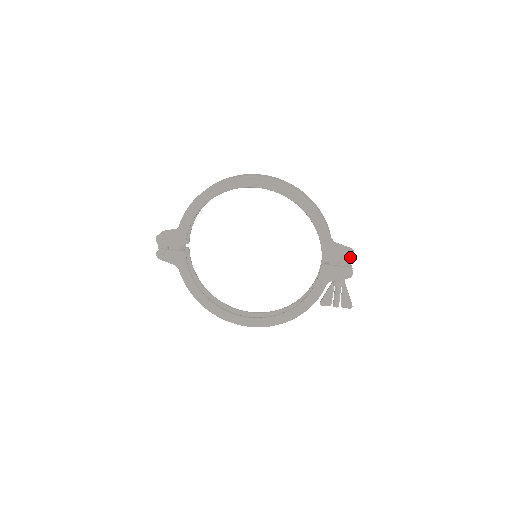
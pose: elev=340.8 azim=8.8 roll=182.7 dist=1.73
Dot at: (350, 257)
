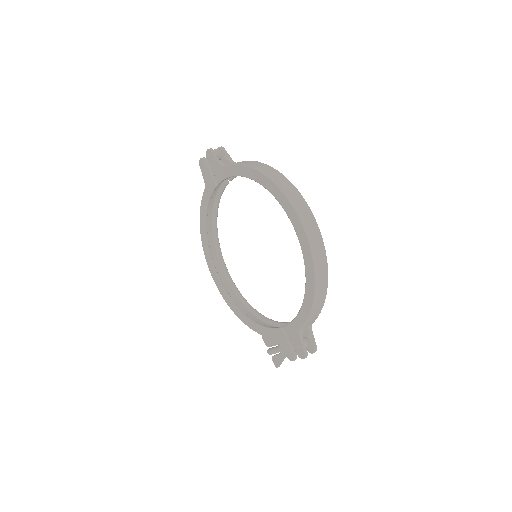
Dot at: (301, 354)
